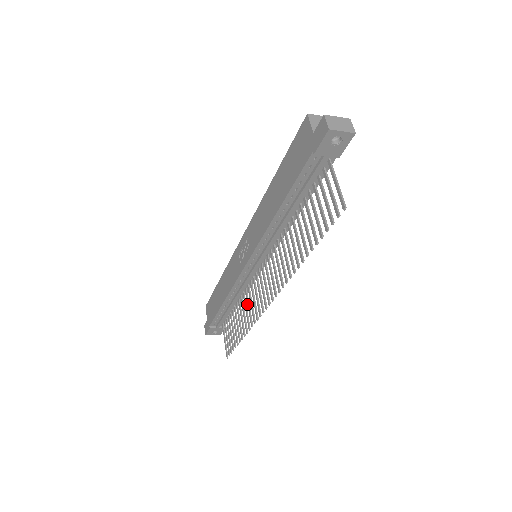
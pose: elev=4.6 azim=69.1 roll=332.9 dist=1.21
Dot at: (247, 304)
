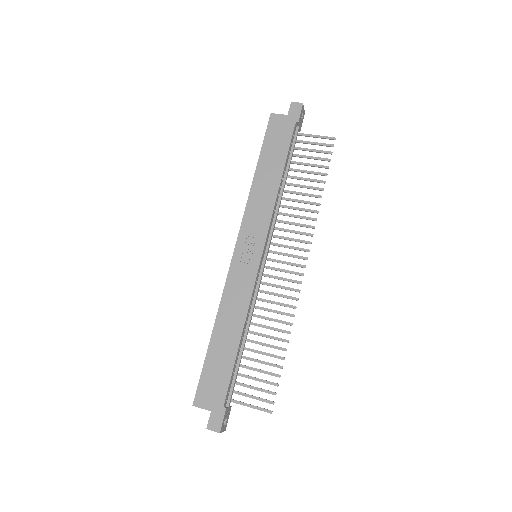
Dot at: (269, 311)
